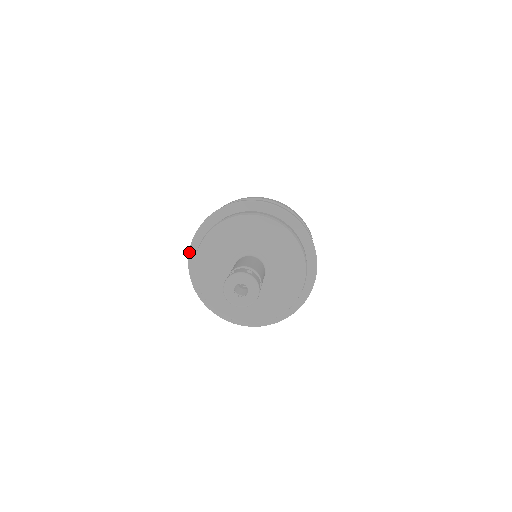
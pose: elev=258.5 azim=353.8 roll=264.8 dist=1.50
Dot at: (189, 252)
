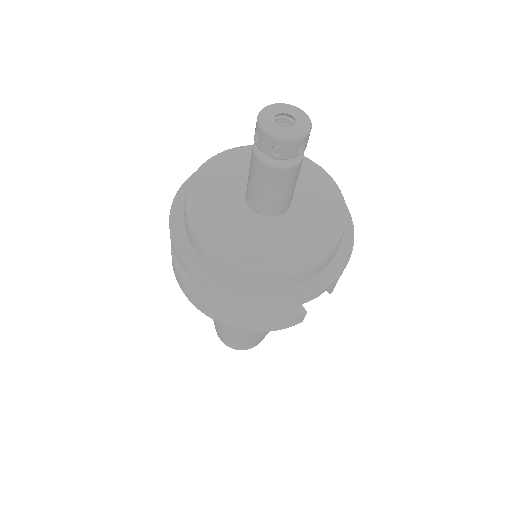
Dot at: occluded
